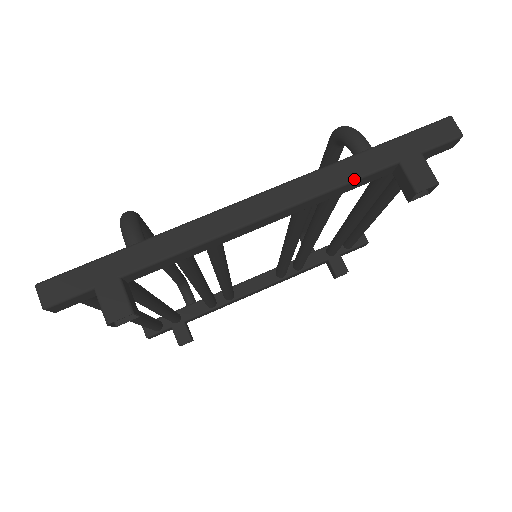
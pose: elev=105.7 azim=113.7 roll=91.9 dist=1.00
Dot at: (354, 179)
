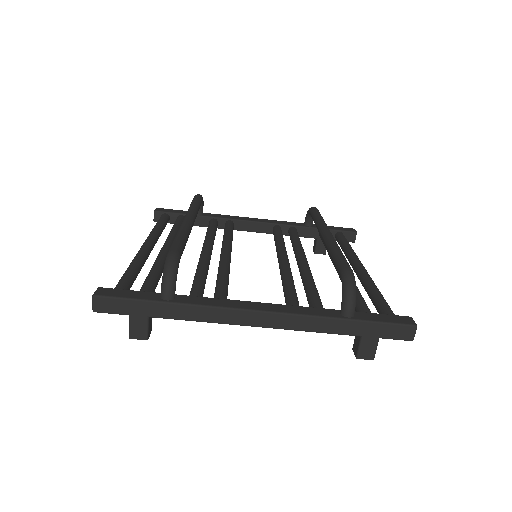
Dot at: (326, 332)
